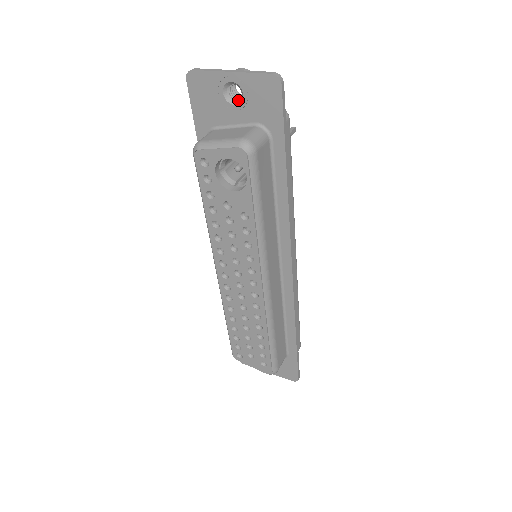
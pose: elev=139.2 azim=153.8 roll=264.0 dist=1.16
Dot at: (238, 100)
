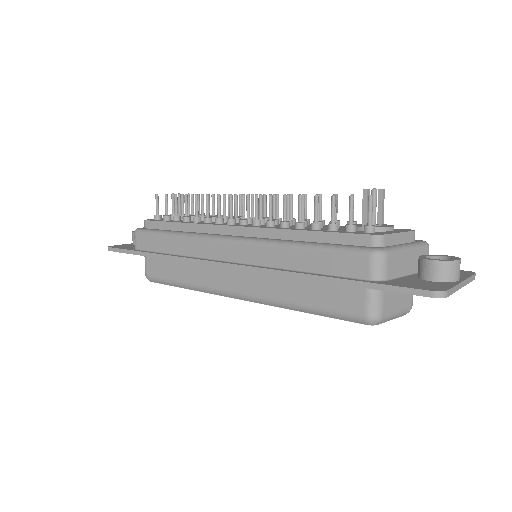
Dot at: occluded
